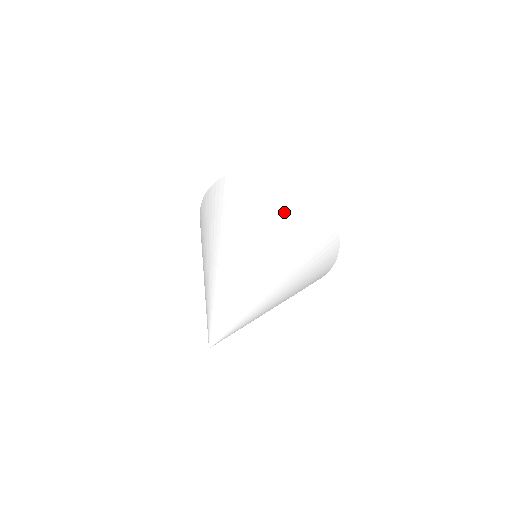
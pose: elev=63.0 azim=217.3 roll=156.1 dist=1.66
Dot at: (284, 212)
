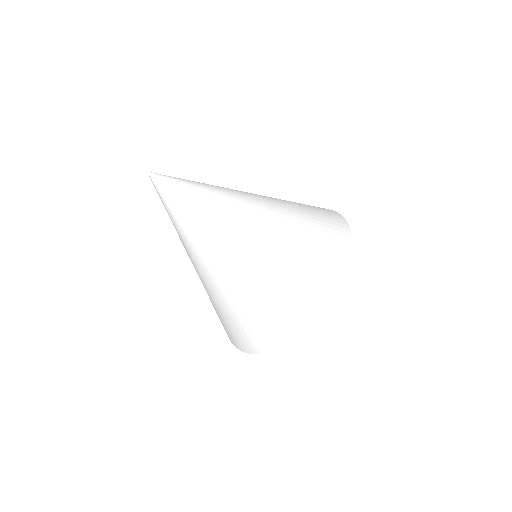
Dot at: (314, 218)
